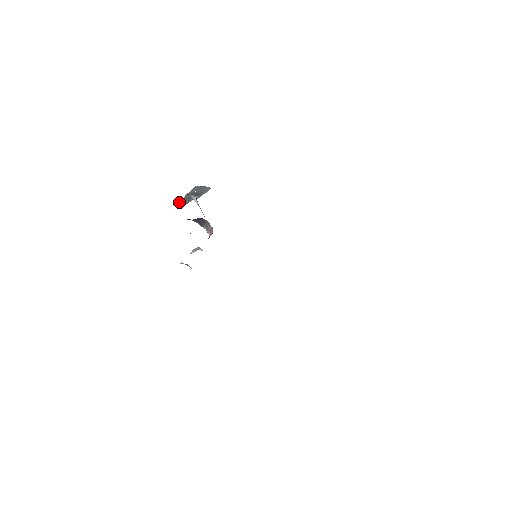
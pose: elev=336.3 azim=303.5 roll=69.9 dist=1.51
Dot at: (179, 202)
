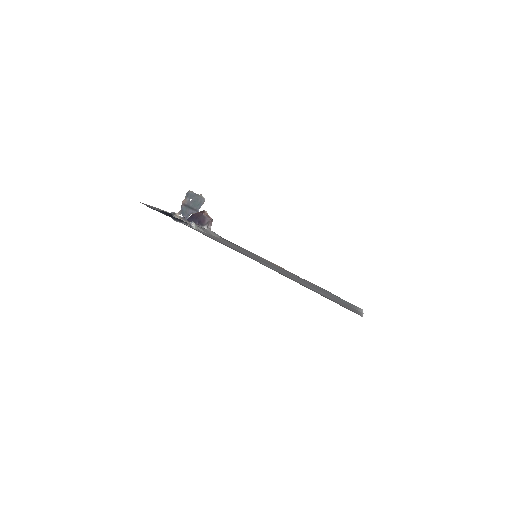
Dot at: (178, 217)
